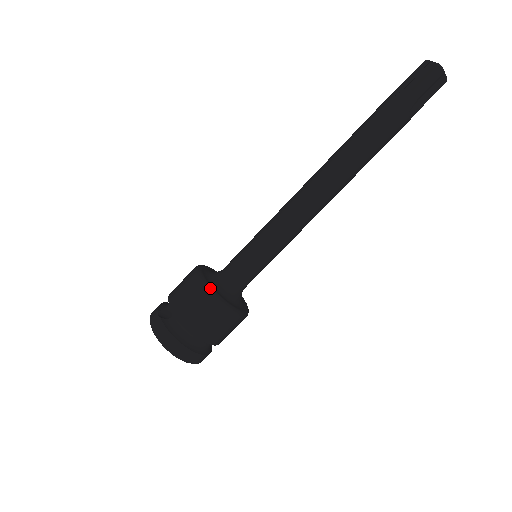
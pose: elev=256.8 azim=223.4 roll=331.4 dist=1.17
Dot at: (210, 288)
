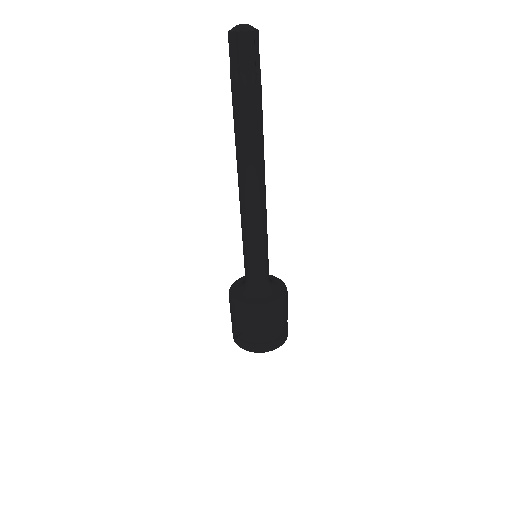
Dot at: (244, 304)
